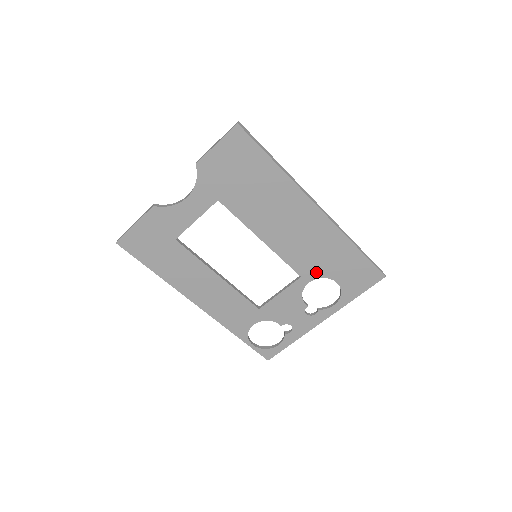
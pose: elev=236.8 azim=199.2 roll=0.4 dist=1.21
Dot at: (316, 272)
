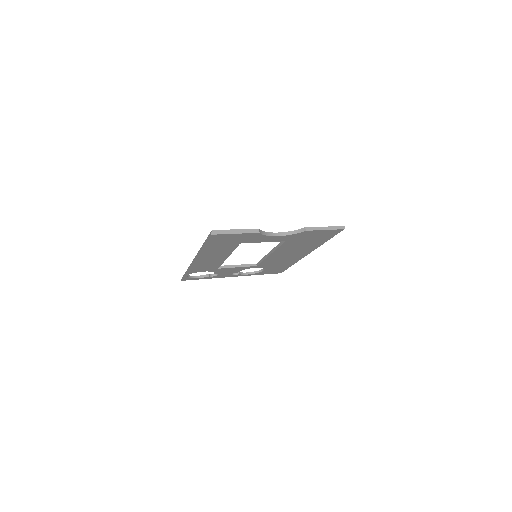
Dot at: (265, 266)
